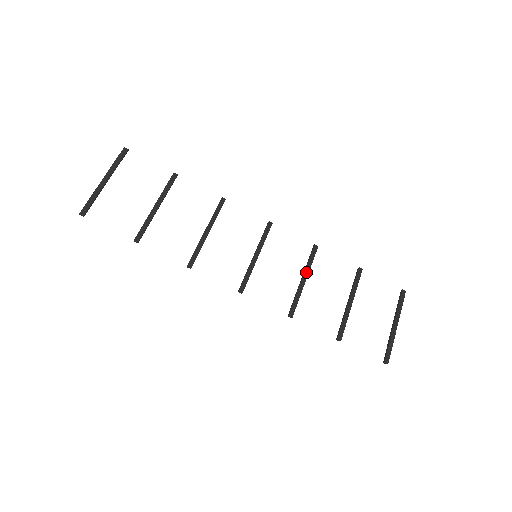
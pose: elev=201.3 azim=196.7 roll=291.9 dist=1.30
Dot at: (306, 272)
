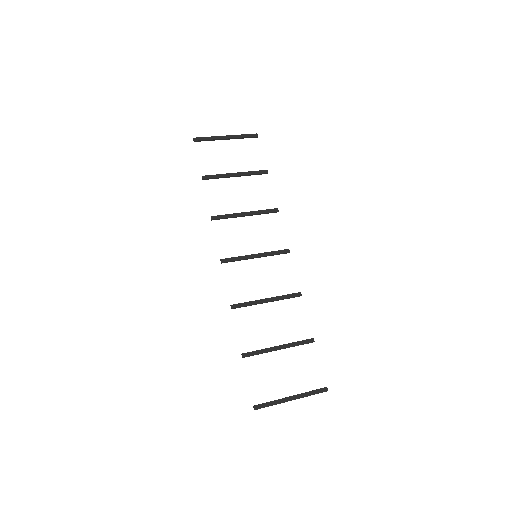
Dot at: (274, 298)
